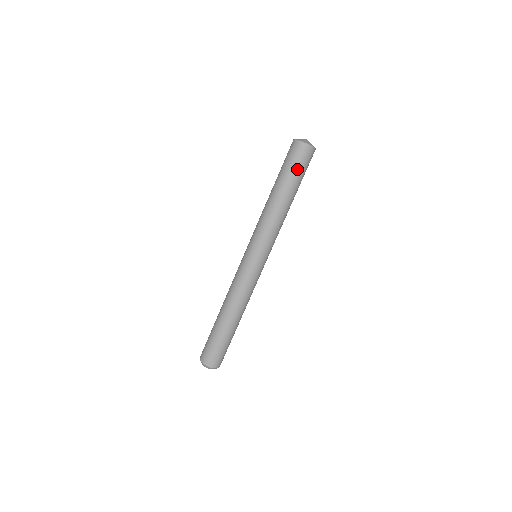
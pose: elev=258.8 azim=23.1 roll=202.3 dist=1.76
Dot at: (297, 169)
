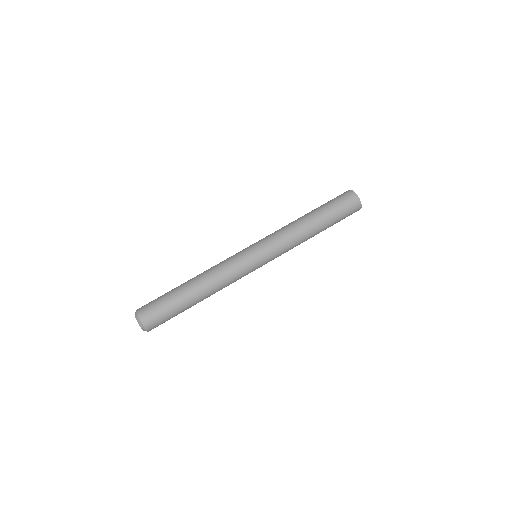
Dot at: (340, 213)
